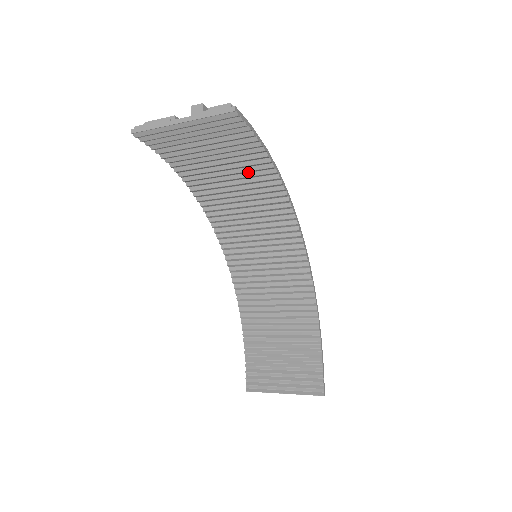
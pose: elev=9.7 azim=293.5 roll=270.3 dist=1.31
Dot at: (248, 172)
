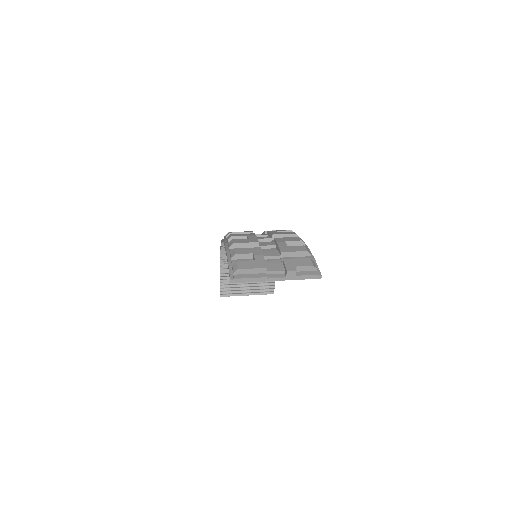
Dot at: occluded
